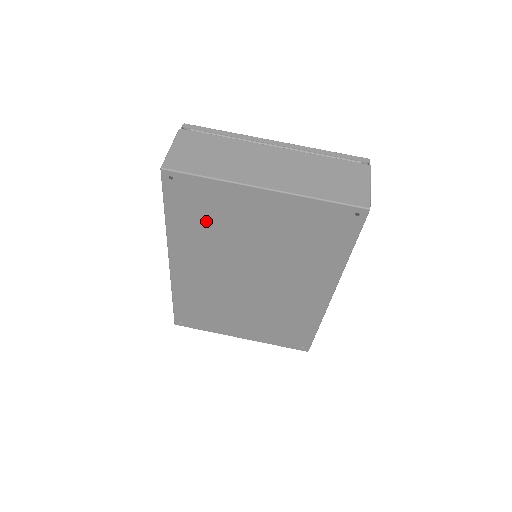
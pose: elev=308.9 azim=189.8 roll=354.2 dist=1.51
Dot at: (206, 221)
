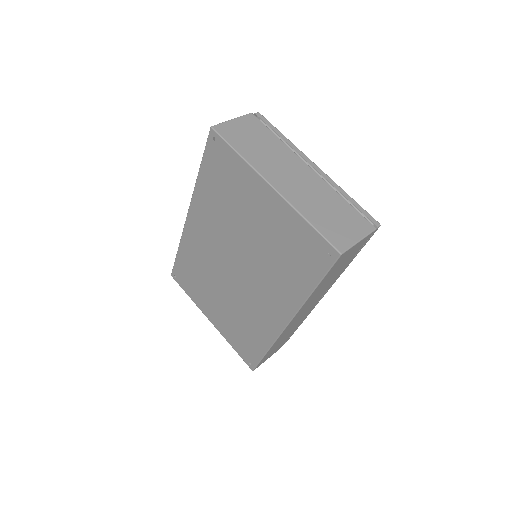
Dot at: (224, 192)
